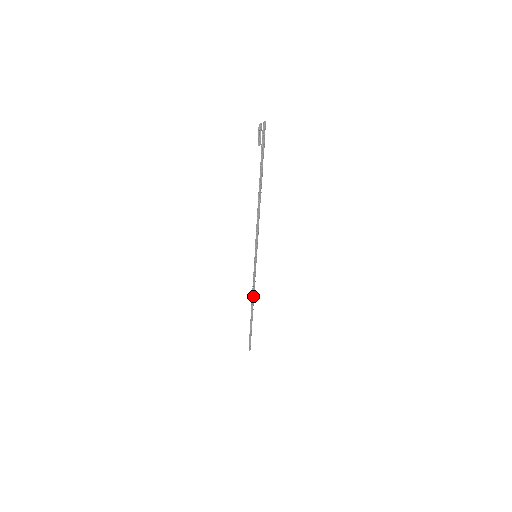
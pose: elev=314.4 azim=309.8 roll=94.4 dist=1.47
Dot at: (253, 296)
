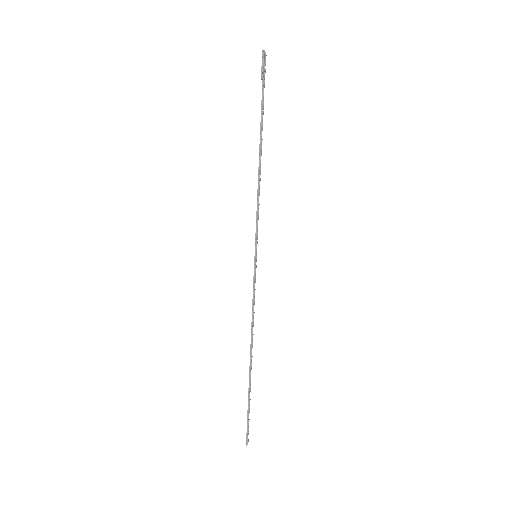
Dot at: (252, 330)
